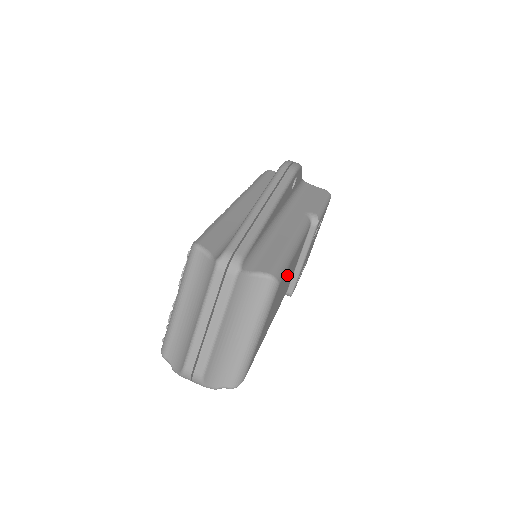
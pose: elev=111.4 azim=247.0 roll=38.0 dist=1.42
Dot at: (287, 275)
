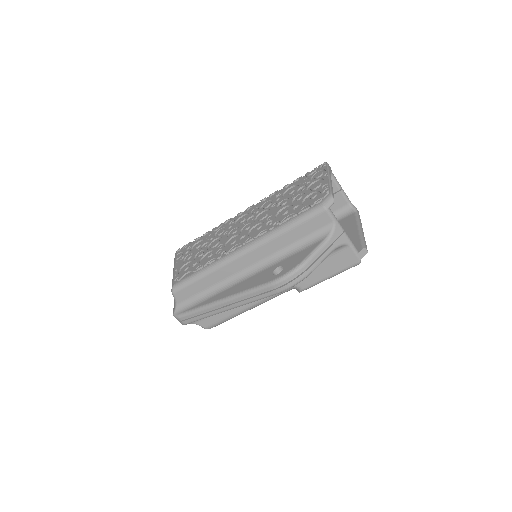
Dot at: occluded
